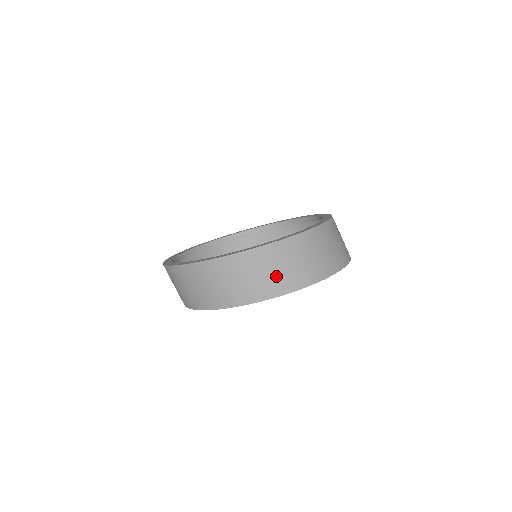
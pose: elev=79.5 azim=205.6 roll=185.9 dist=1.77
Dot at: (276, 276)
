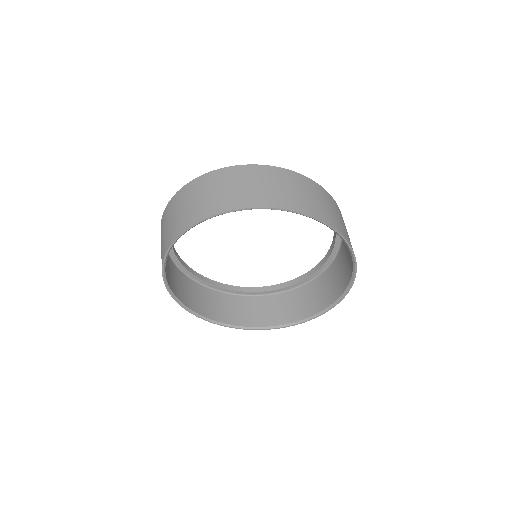
Dot at: (337, 218)
